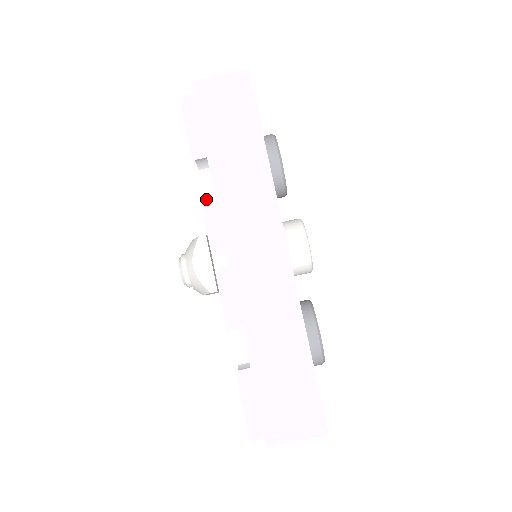
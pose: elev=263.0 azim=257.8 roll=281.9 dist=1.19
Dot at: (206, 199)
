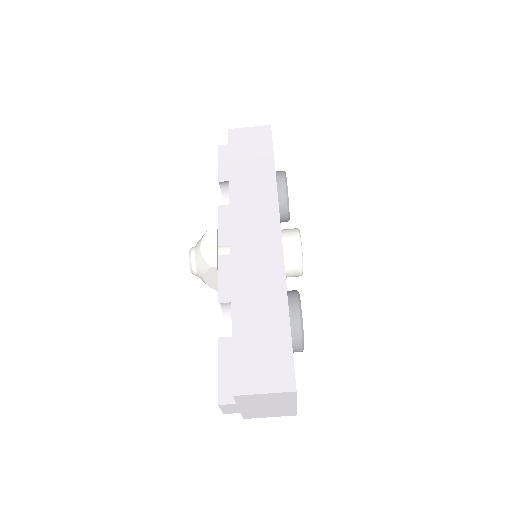
Dot at: (223, 207)
